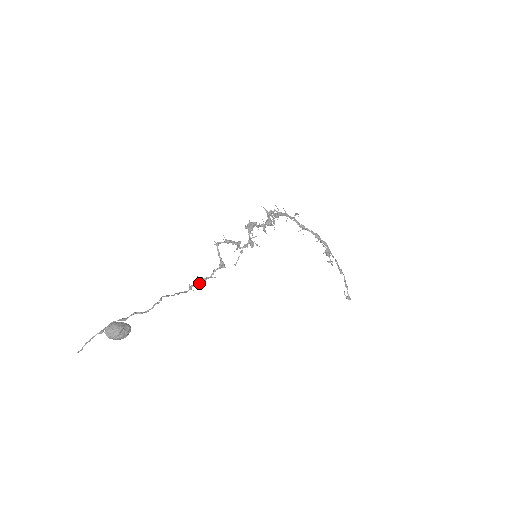
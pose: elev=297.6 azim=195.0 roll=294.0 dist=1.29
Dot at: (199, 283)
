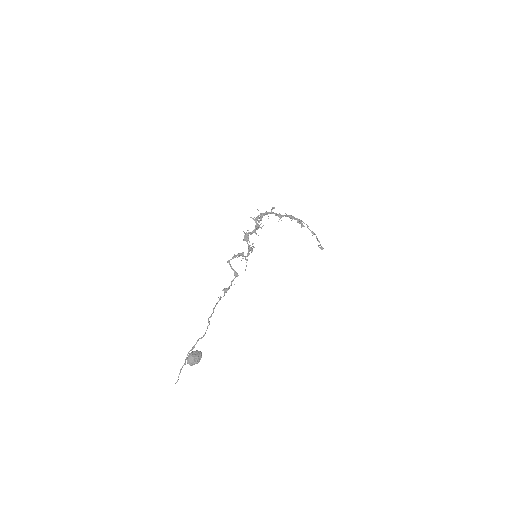
Dot at: (224, 293)
